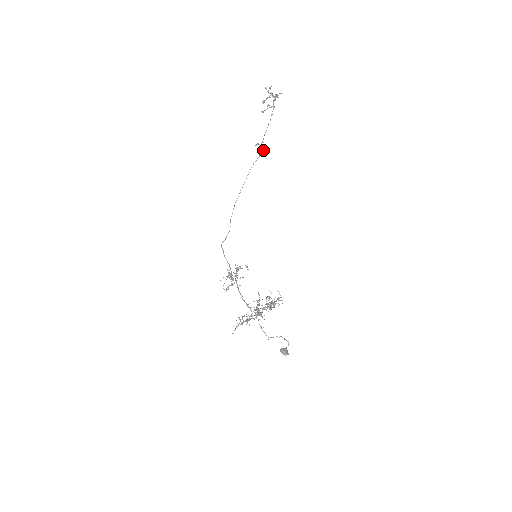
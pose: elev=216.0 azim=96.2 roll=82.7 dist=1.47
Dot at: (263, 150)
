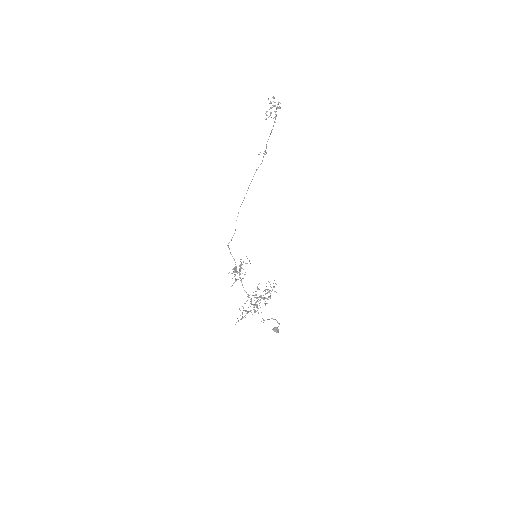
Dot at: occluded
